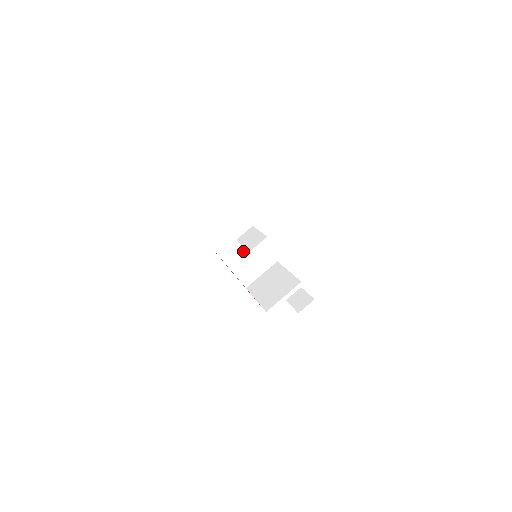
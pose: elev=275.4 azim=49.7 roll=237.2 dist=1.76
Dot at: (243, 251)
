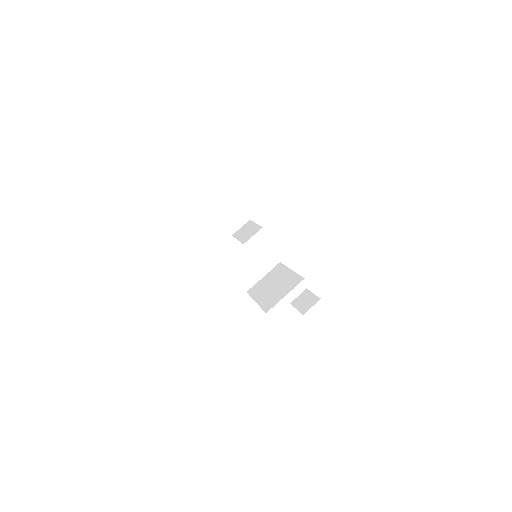
Dot at: (241, 251)
